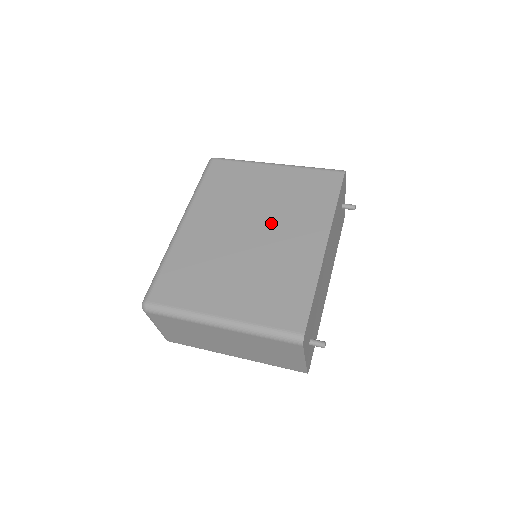
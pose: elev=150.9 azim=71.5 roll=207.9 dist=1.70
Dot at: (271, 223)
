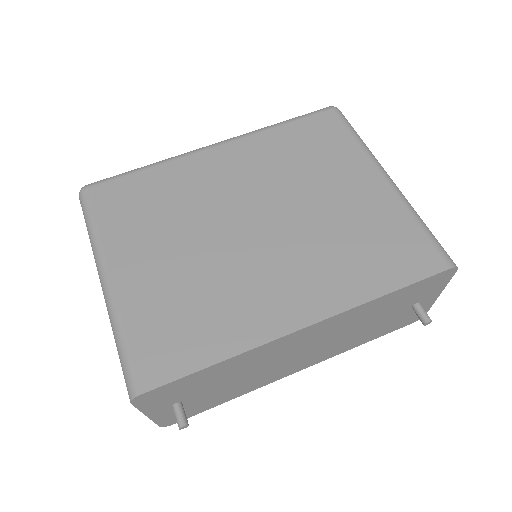
Dot at: (287, 236)
